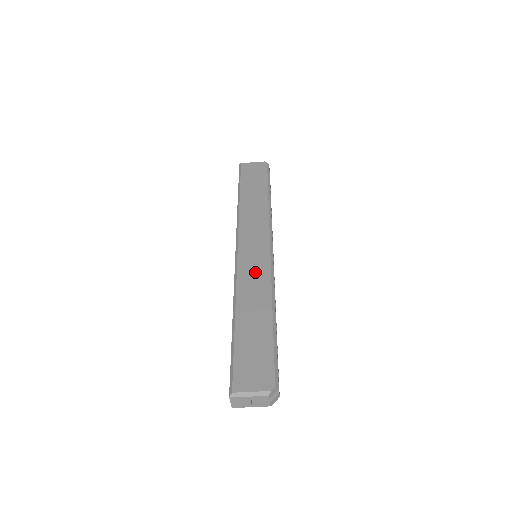
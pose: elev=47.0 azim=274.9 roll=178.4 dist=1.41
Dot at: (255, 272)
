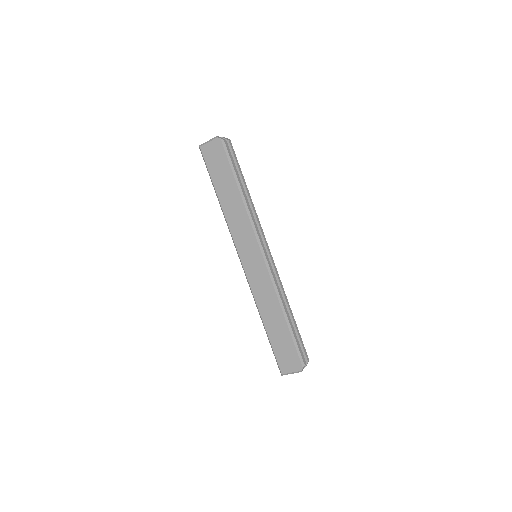
Dot at: (261, 282)
